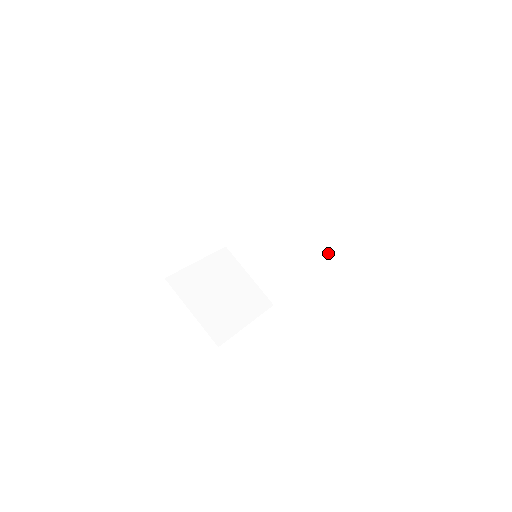
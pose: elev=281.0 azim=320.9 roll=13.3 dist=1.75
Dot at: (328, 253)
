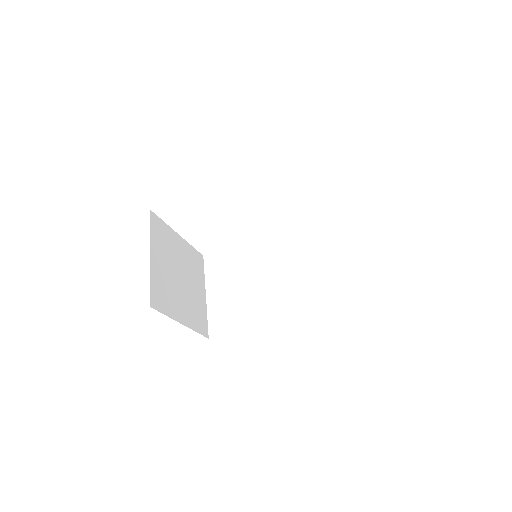
Dot at: (316, 310)
